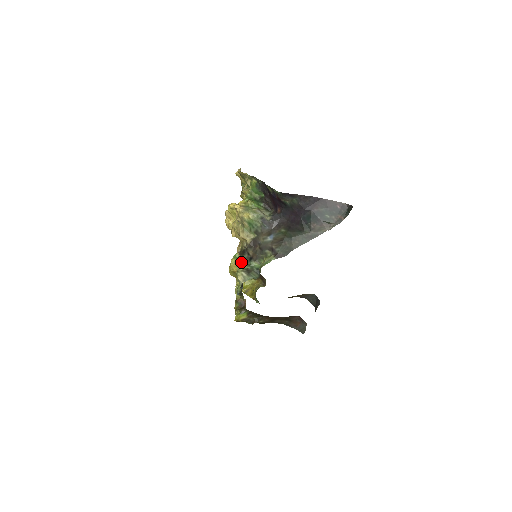
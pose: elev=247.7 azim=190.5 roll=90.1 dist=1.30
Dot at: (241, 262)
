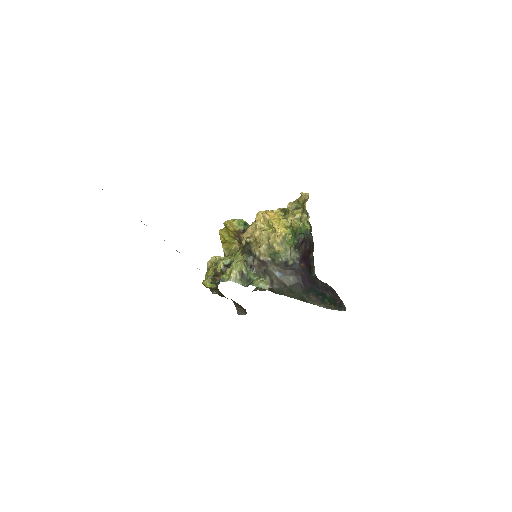
Dot at: (243, 263)
